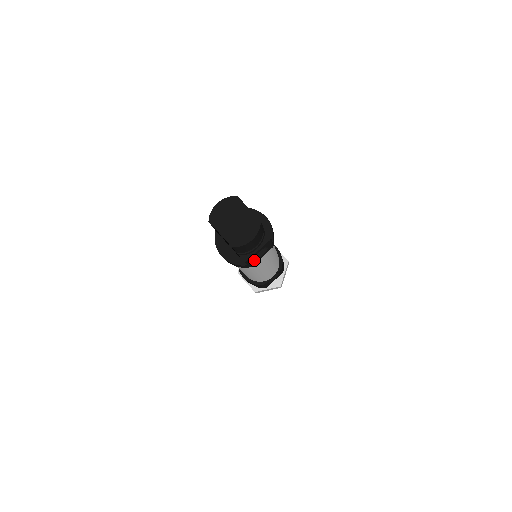
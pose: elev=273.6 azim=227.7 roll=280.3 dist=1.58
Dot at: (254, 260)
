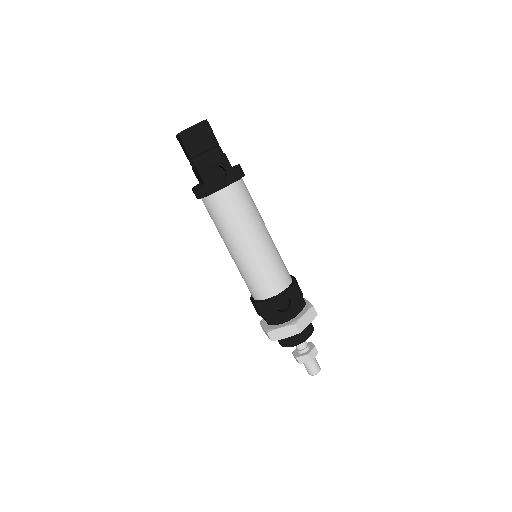
Dot at: (213, 183)
